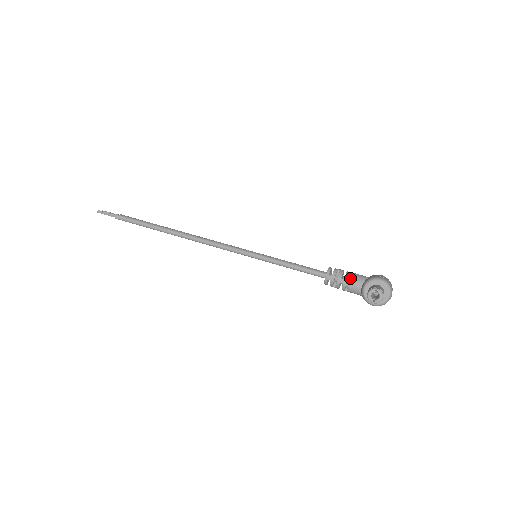
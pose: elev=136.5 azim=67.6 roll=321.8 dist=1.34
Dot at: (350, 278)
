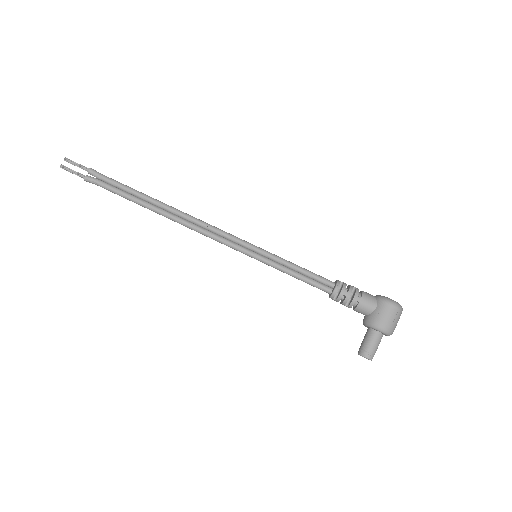
Dot at: (355, 305)
